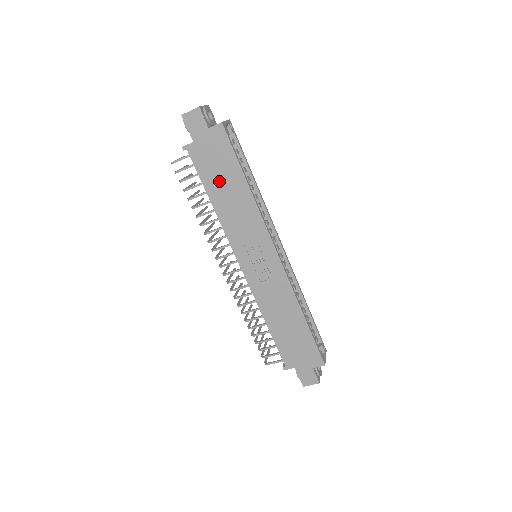
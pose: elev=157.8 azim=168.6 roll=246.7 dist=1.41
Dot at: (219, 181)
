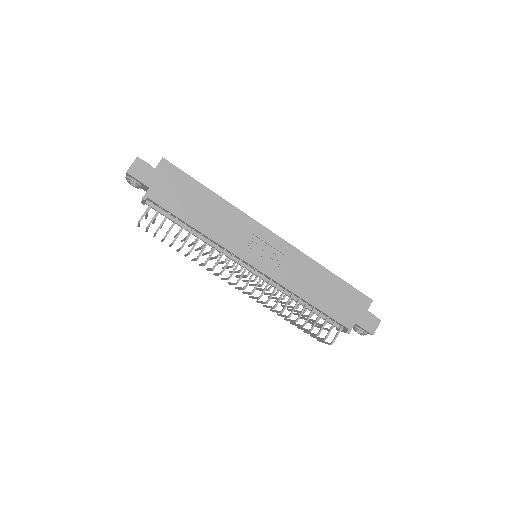
Dot at: (190, 206)
